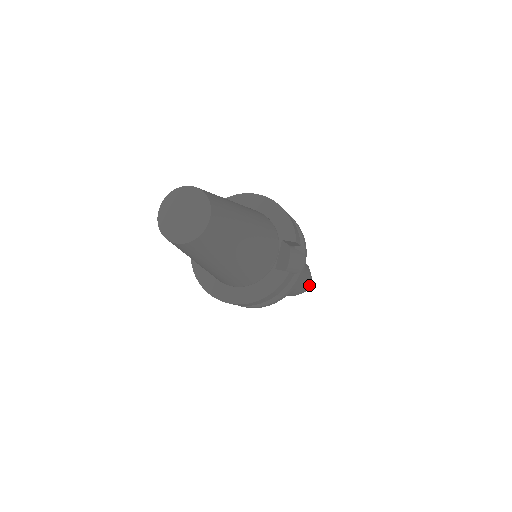
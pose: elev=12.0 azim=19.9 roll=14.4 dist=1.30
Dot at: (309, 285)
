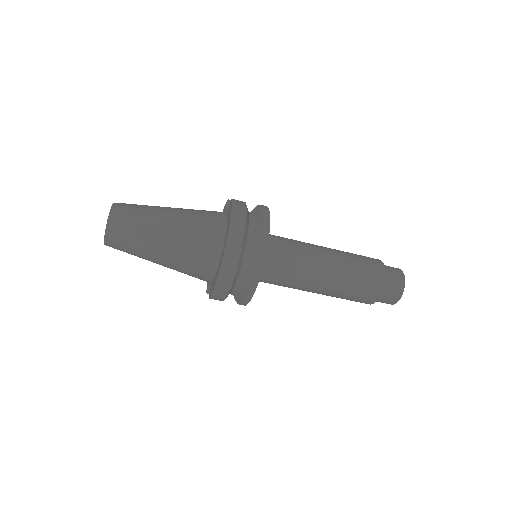
Dot at: (397, 269)
